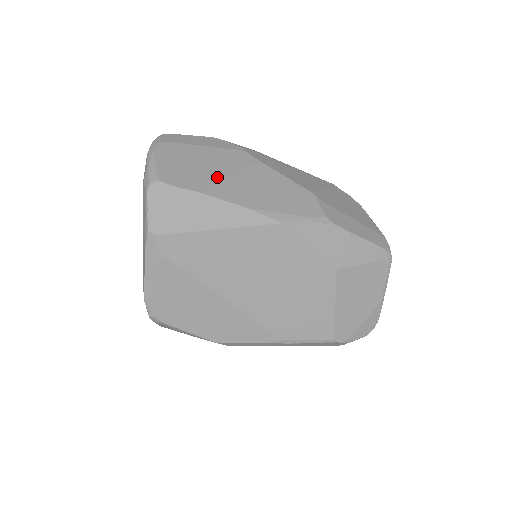
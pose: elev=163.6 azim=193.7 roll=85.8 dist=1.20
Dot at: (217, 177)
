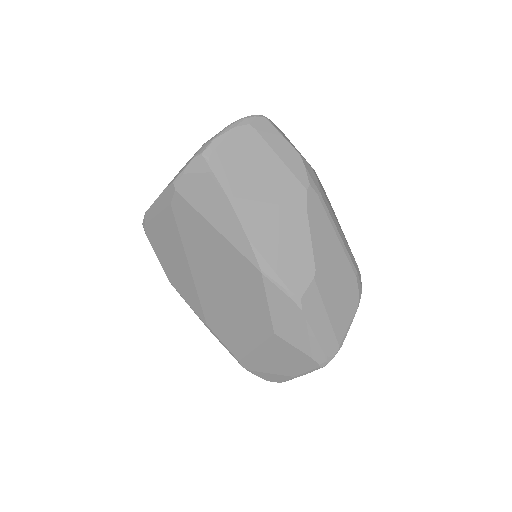
Dot at: (255, 194)
